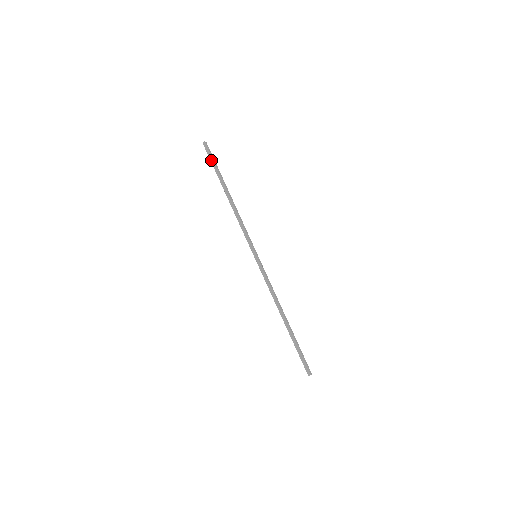
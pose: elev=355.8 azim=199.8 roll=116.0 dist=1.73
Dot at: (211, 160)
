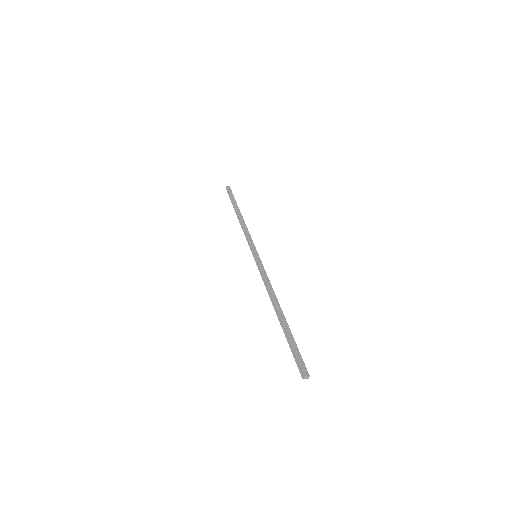
Dot at: (230, 197)
